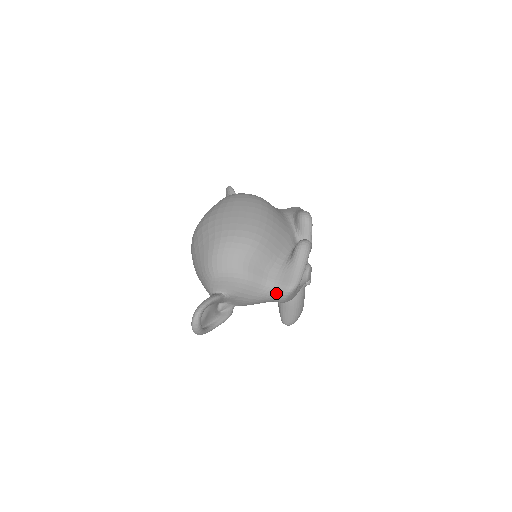
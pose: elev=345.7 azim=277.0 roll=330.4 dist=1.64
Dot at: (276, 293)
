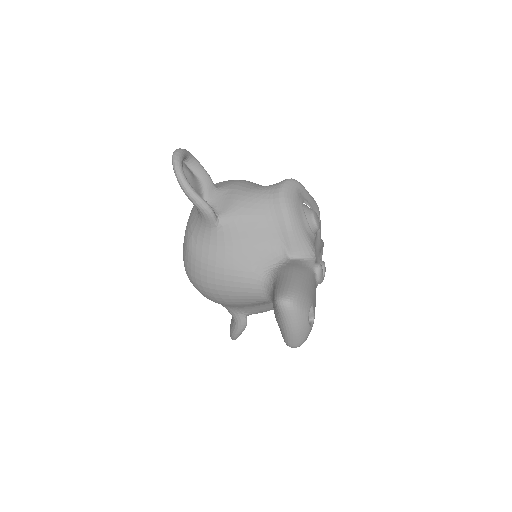
Dot at: (274, 185)
